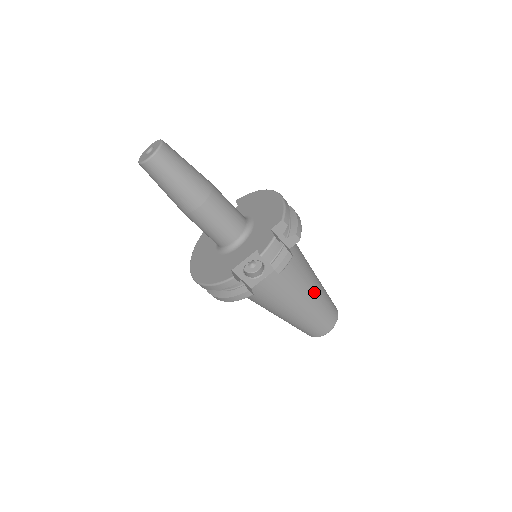
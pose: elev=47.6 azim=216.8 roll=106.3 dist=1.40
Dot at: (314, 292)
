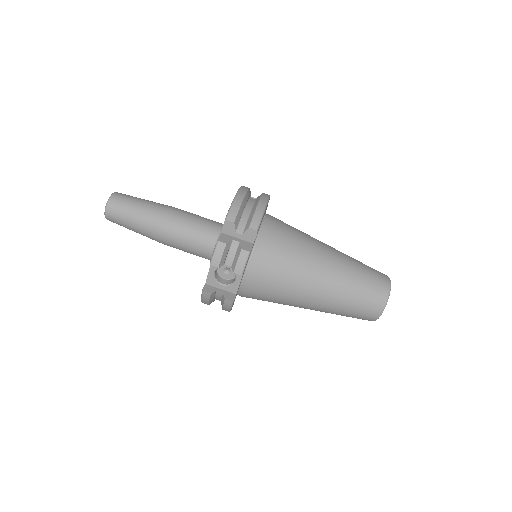
Dot at: (326, 275)
